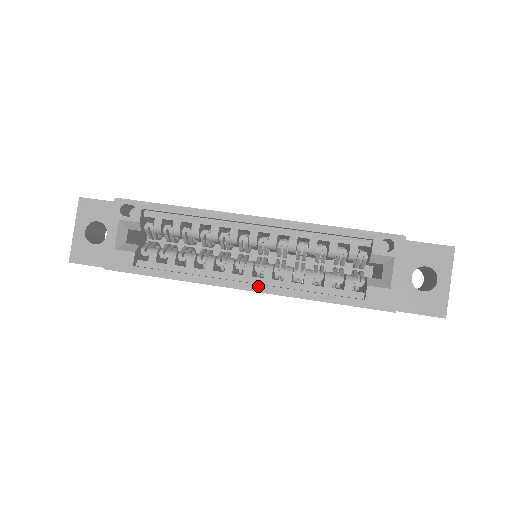
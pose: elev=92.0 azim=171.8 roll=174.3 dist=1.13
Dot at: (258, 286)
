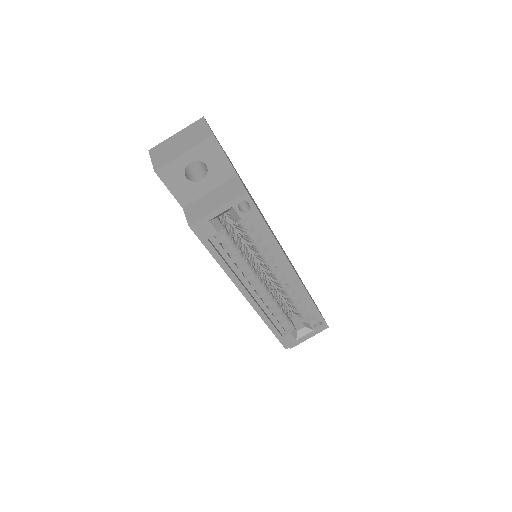
Dot at: (253, 301)
